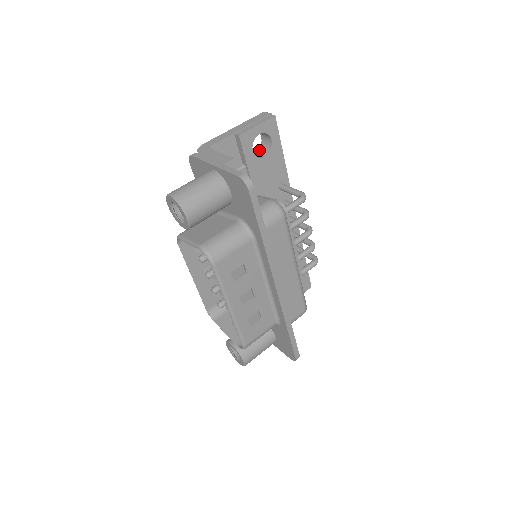
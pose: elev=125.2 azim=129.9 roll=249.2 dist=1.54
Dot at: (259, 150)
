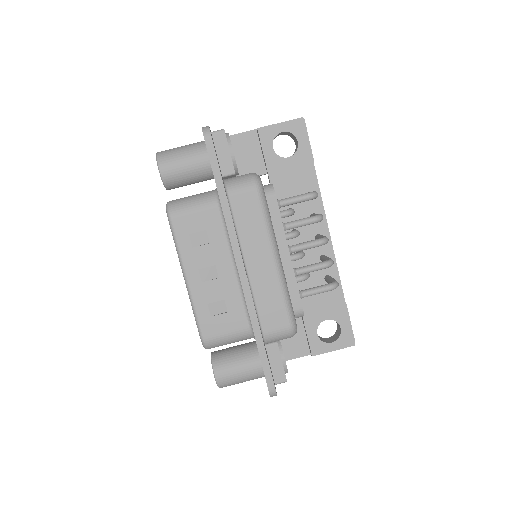
Dot at: occluded
